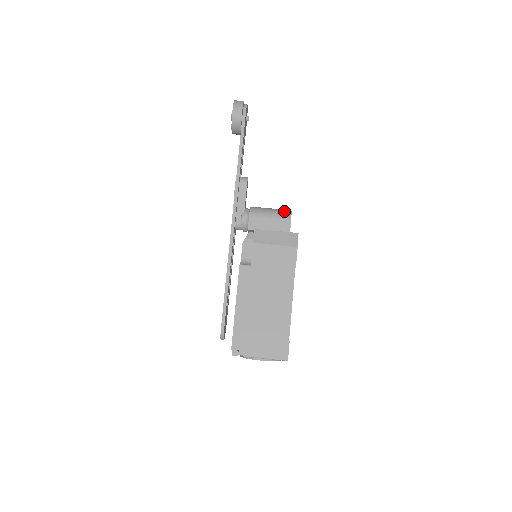
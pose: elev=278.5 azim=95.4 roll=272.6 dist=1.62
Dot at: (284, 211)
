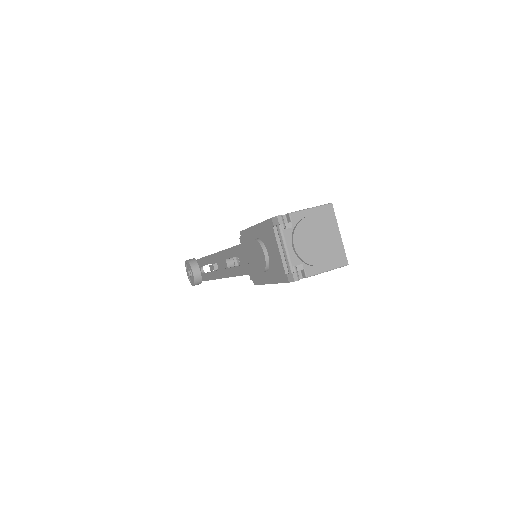
Dot at: occluded
